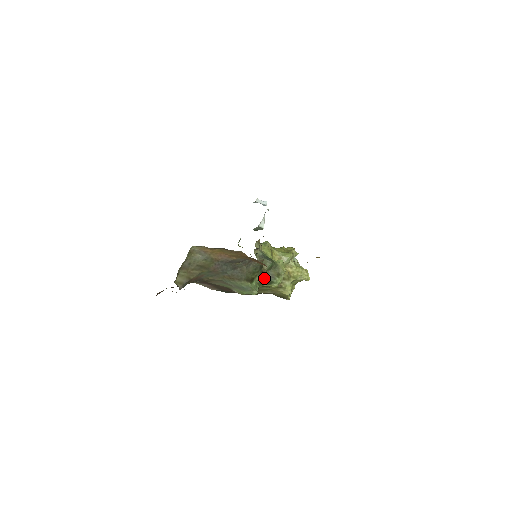
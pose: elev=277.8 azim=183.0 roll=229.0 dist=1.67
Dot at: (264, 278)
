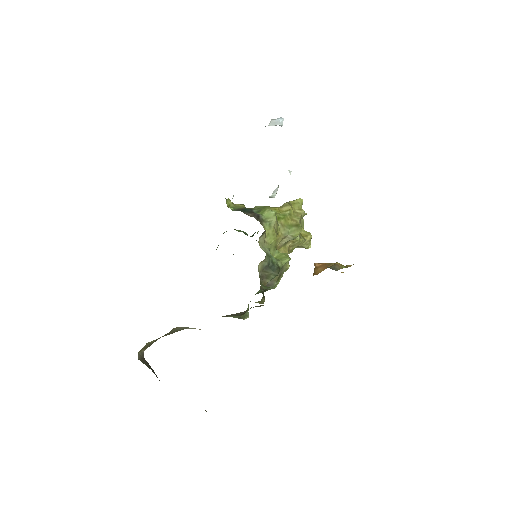
Dot at: (263, 302)
